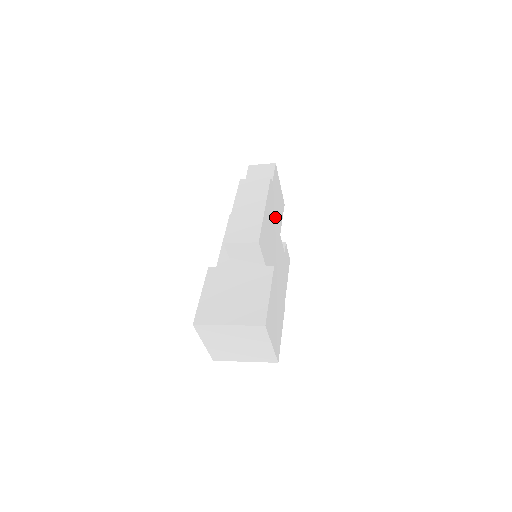
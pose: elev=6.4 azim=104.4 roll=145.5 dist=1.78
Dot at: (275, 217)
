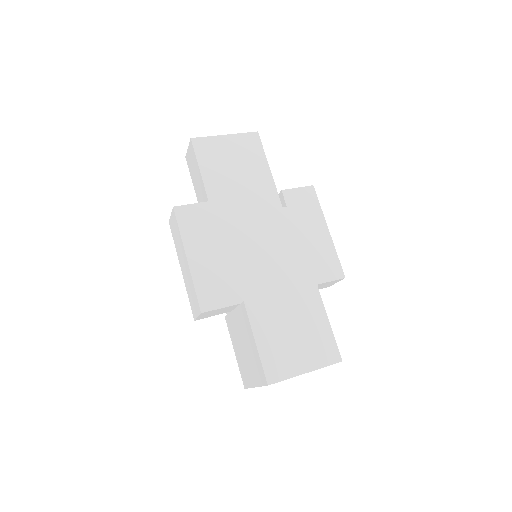
Dot at: (224, 220)
